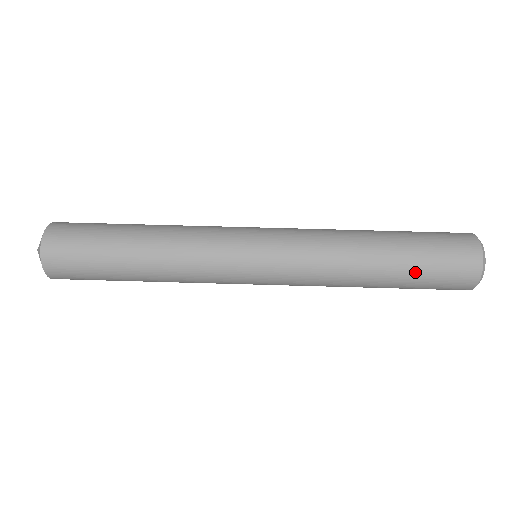
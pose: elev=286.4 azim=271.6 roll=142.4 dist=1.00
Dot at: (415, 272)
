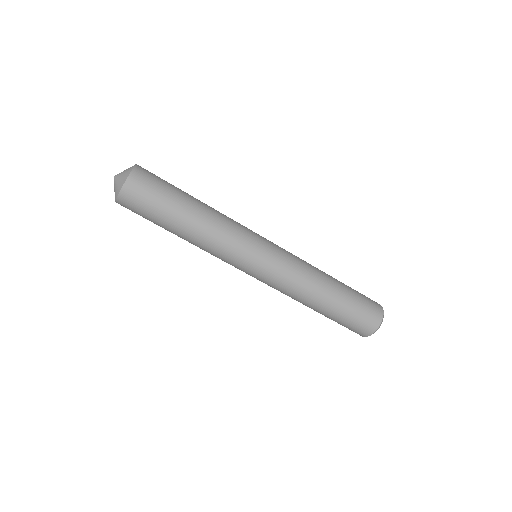
Dot at: occluded
